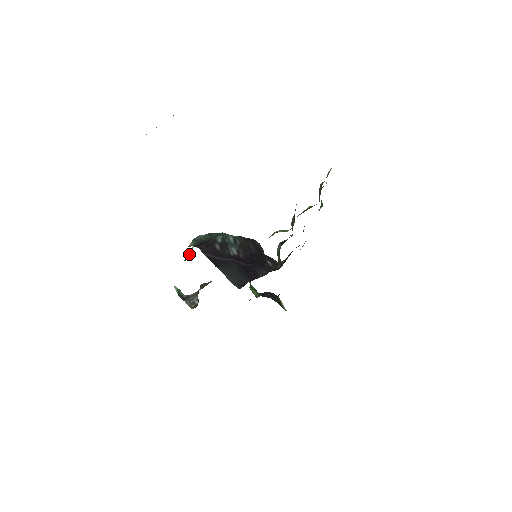
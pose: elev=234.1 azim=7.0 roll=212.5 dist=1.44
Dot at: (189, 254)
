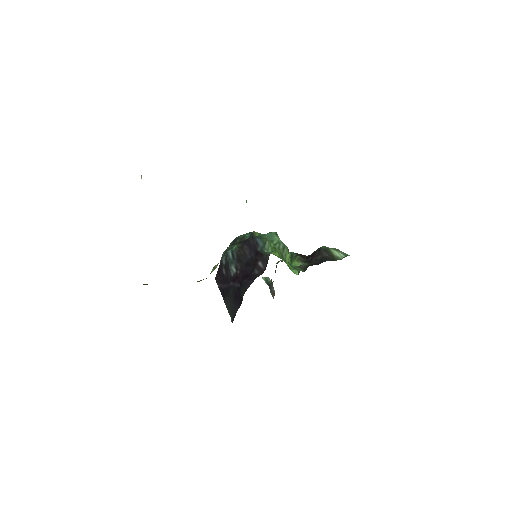
Dot at: occluded
